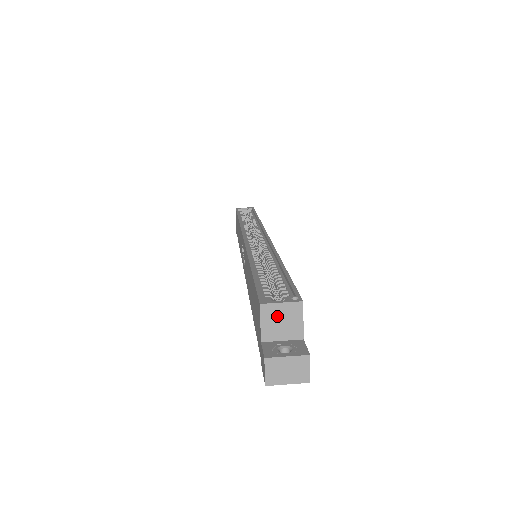
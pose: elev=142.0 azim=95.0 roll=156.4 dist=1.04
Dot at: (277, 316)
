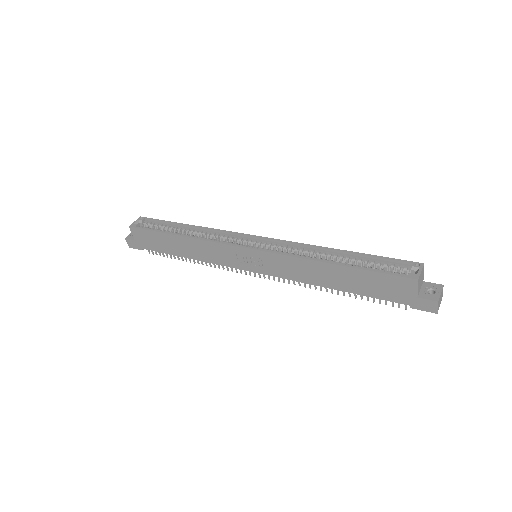
Dot at: (420, 279)
